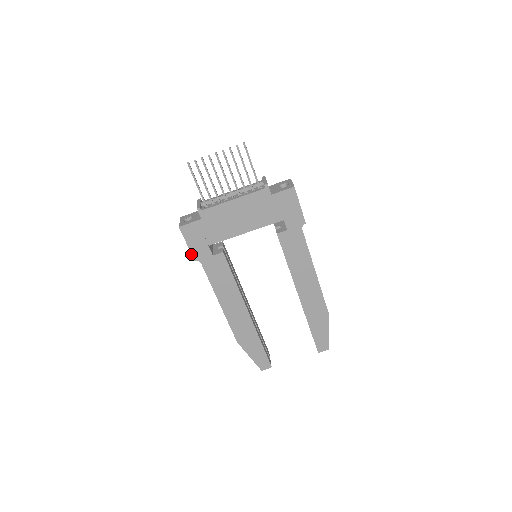
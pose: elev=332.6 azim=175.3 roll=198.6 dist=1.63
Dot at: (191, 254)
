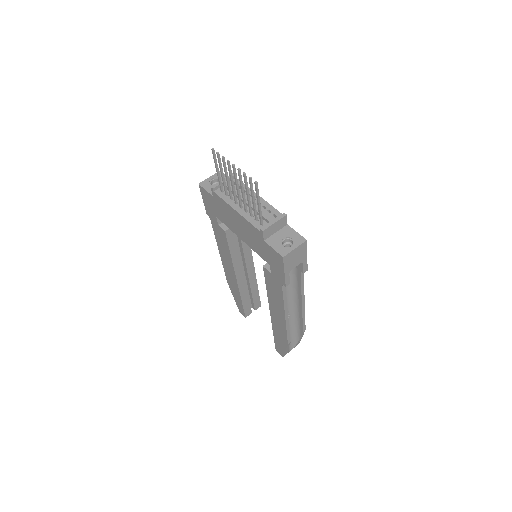
Dot at: (205, 208)
